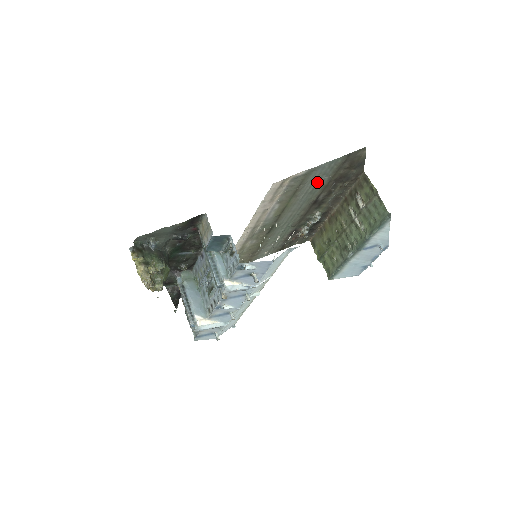
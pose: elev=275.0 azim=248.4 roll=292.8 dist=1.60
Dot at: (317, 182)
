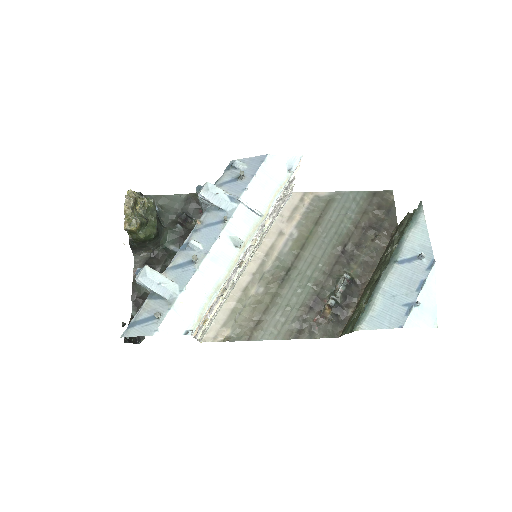
Dot at: (342, 218)
